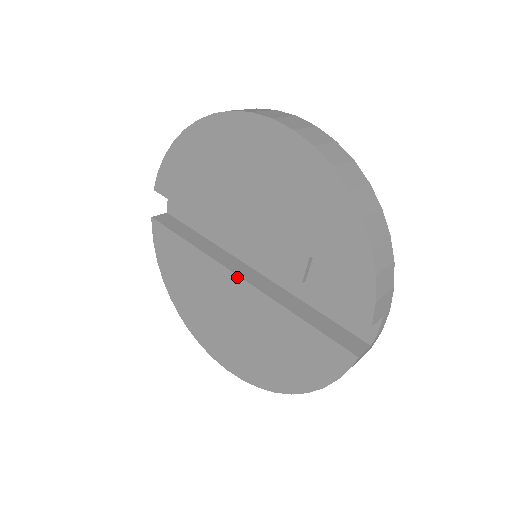
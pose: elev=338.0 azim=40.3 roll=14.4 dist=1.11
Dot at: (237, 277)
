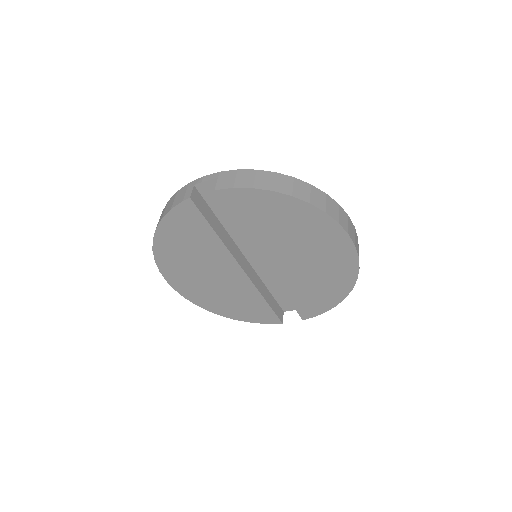
Dot at: (241, 269)
